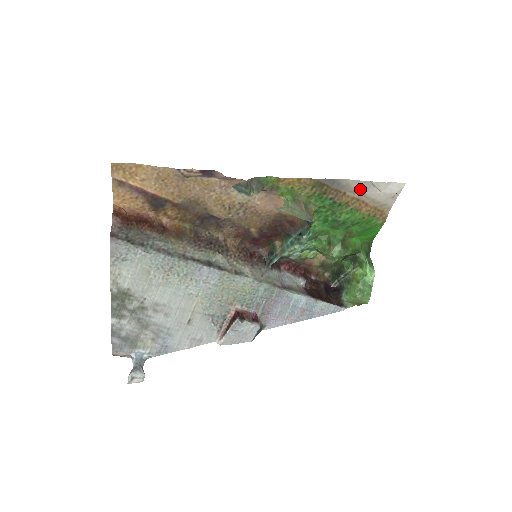
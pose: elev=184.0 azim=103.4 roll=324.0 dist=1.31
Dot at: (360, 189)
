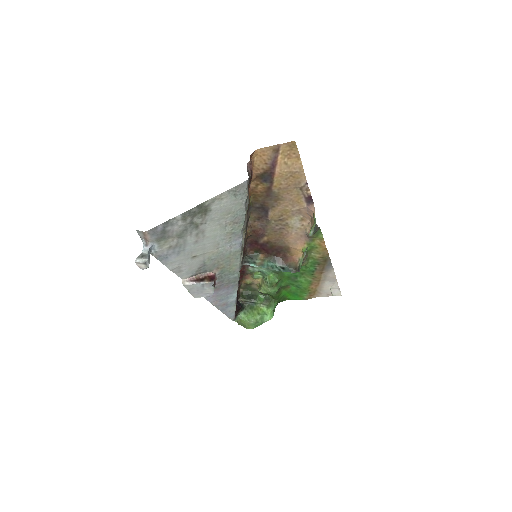
Dot at: (328, 278)
